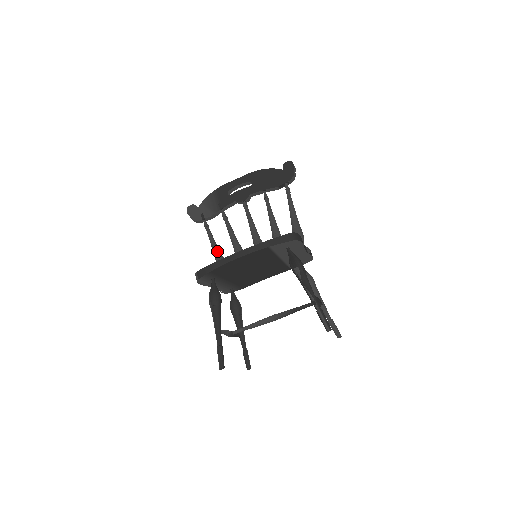
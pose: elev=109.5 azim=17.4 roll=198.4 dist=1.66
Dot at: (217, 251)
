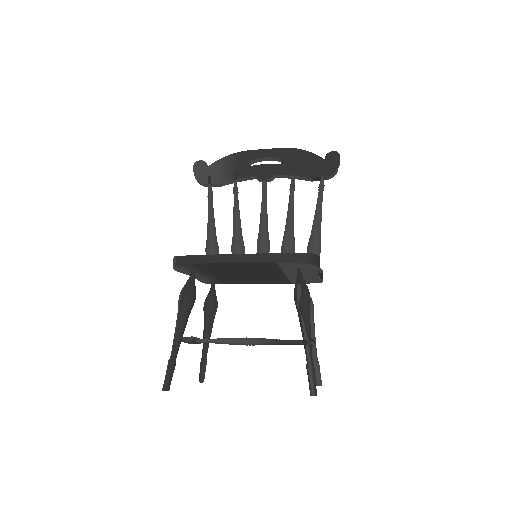
Dot at: (212, 229)
